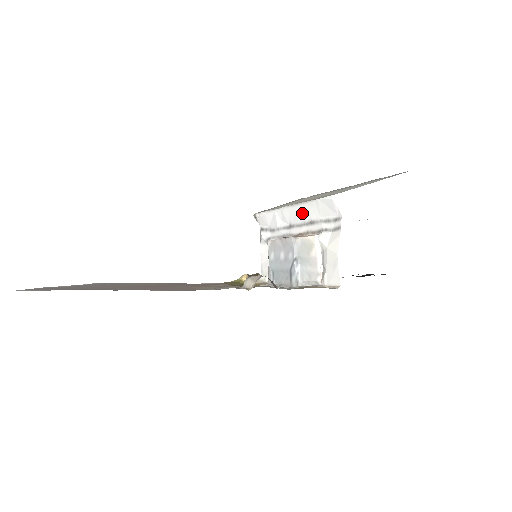
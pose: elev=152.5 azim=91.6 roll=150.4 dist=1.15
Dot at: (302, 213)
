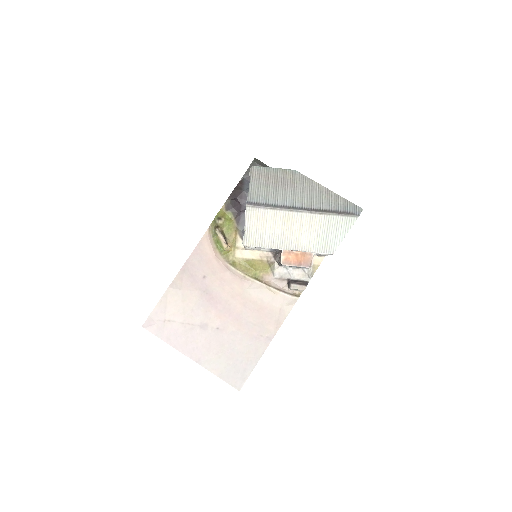
Dot at: occluded
